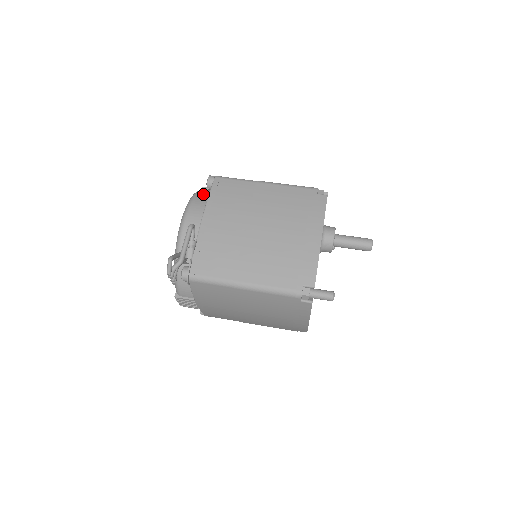
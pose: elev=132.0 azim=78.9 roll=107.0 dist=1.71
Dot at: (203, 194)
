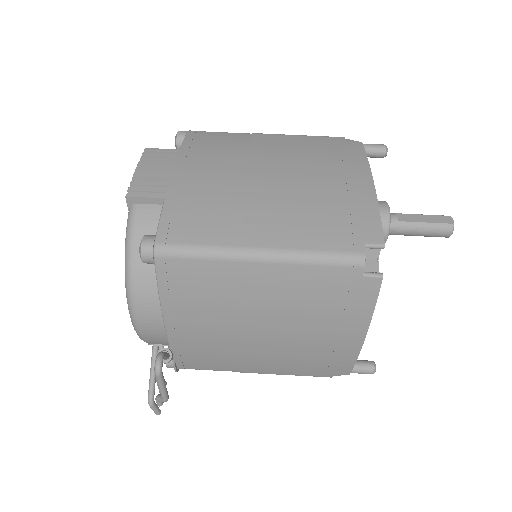
Dot at: (144, 271)
